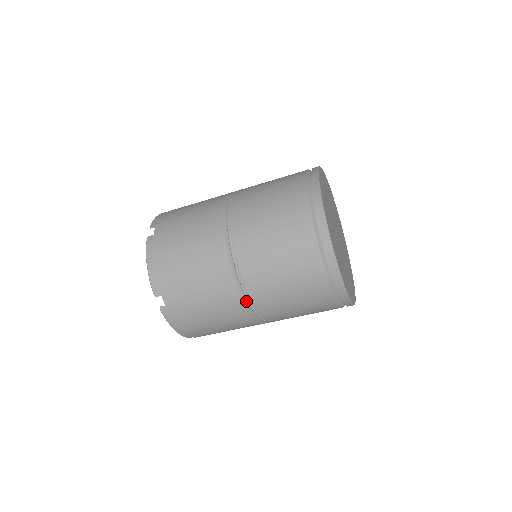
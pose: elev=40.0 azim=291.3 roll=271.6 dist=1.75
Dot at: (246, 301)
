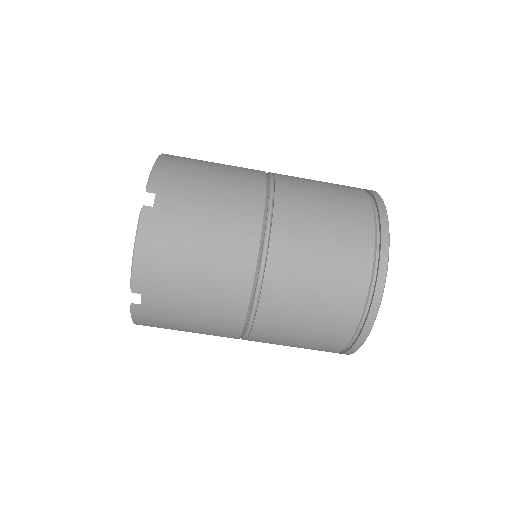
Dot at: (261, 248)
